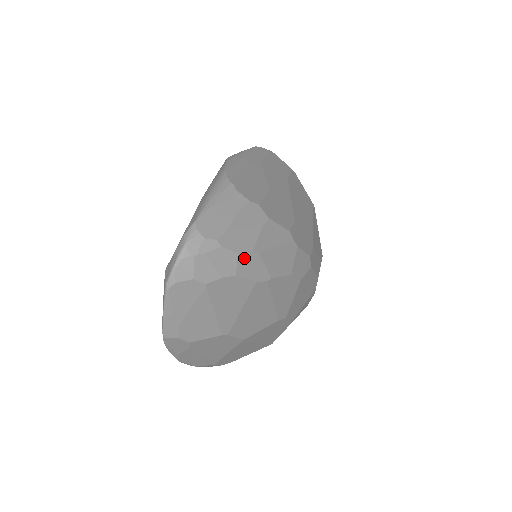
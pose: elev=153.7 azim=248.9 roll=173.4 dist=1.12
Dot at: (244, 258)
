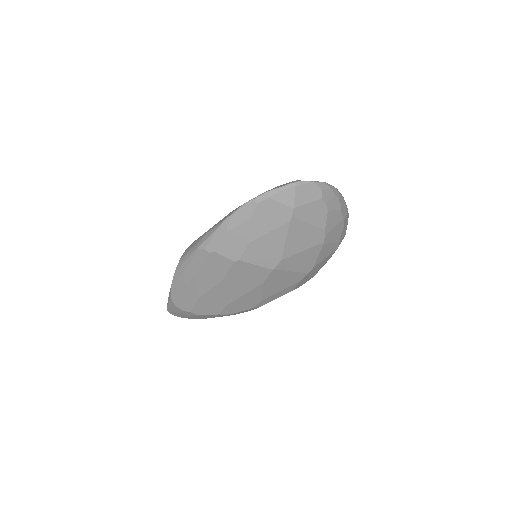
Dot at: occluded
